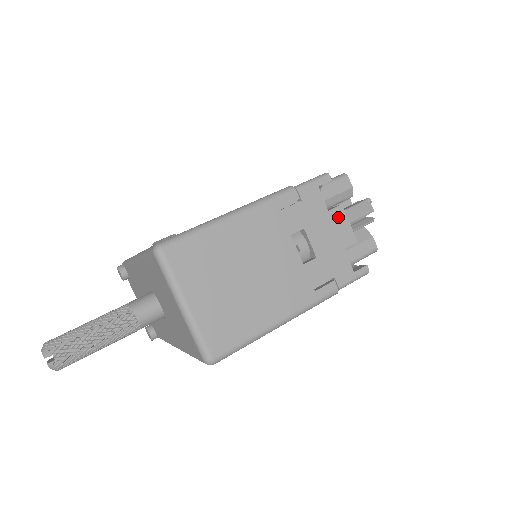
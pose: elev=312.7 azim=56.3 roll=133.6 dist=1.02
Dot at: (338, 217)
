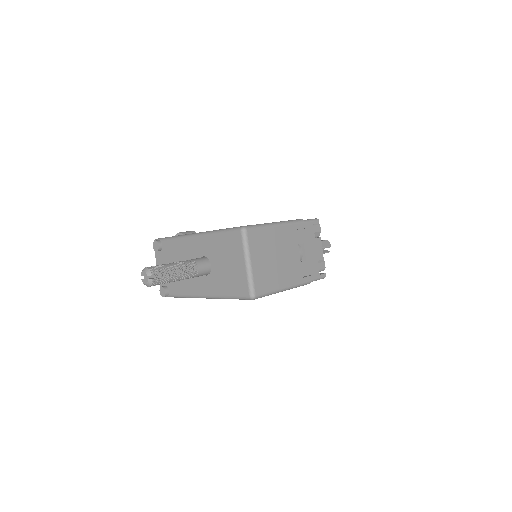
Dot at: (318, 243)
